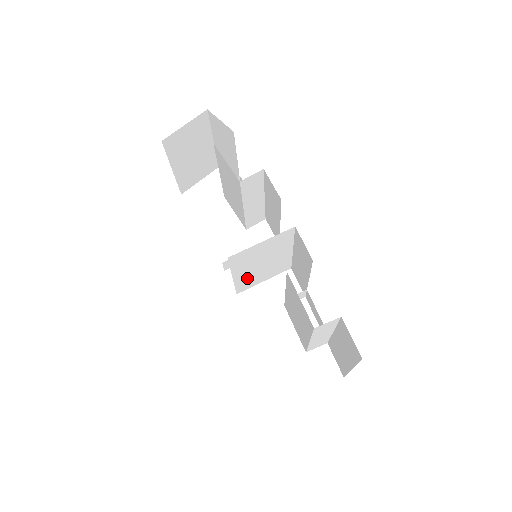
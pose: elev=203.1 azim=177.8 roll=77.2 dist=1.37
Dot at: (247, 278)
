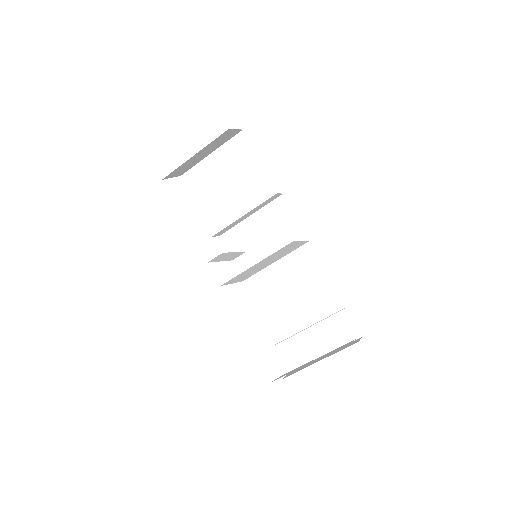
Dot at: (246, 272)
